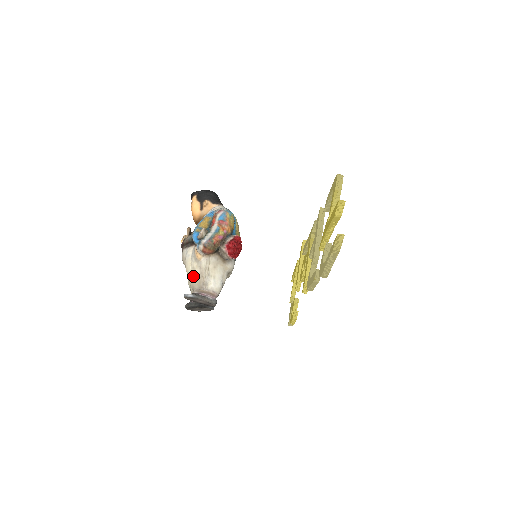
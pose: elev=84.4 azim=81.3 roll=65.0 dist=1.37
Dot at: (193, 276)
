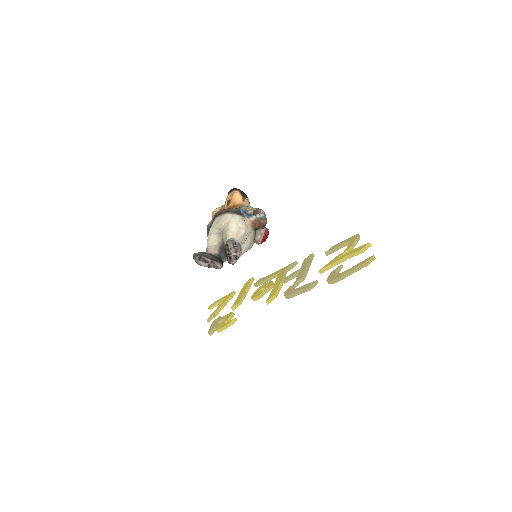
Dot at: (236, 232)
